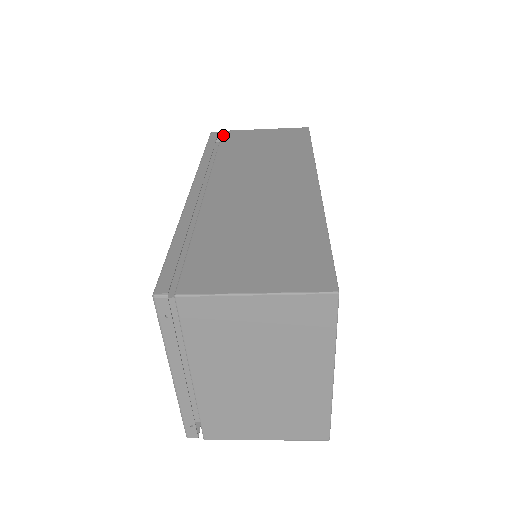
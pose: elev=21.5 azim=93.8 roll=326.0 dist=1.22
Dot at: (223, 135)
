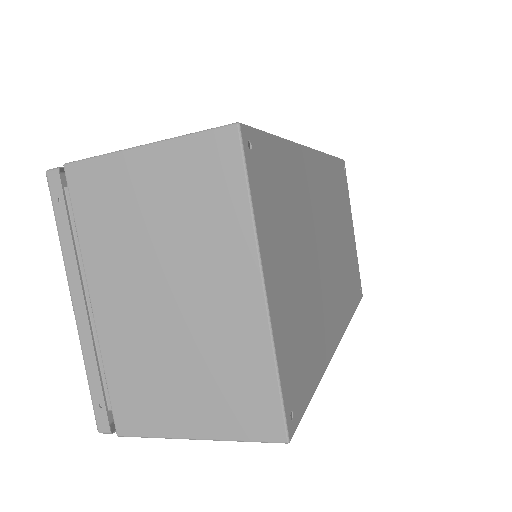
Dot at: occluded
